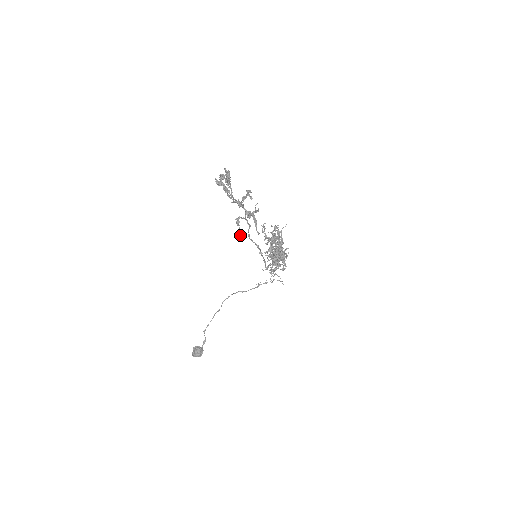
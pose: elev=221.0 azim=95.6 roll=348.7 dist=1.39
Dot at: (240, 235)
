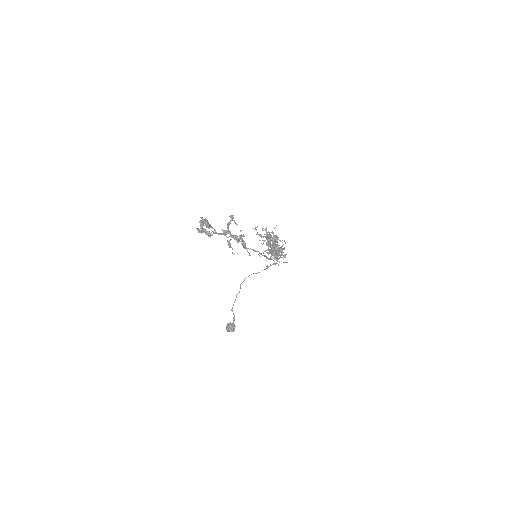
Dot at: occluded
